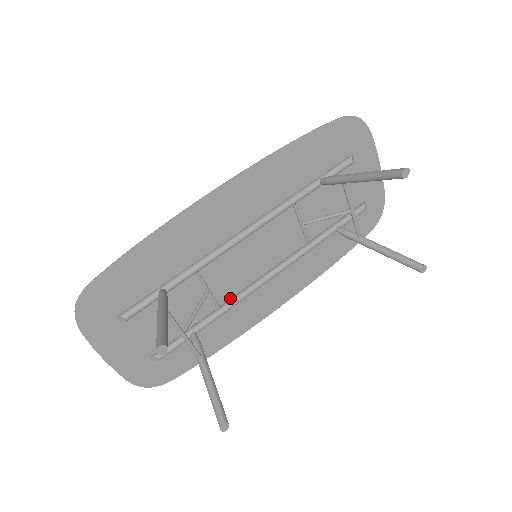
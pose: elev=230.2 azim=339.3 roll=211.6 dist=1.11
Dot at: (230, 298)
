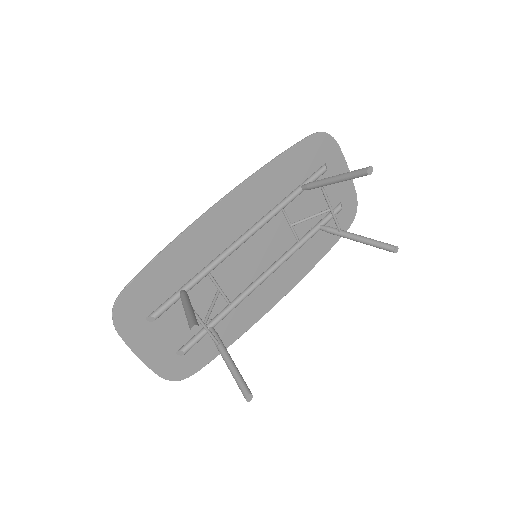
Dot at: (238, 295)
